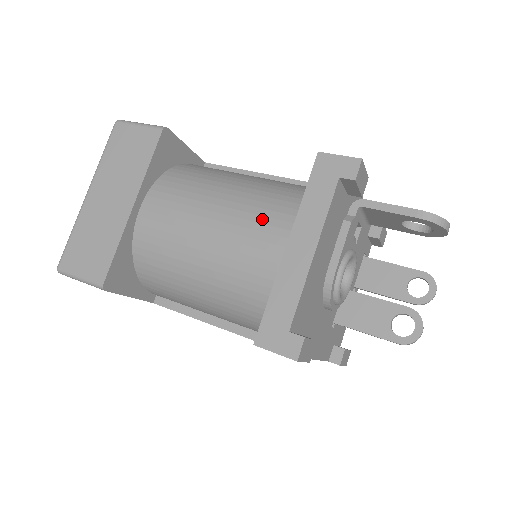
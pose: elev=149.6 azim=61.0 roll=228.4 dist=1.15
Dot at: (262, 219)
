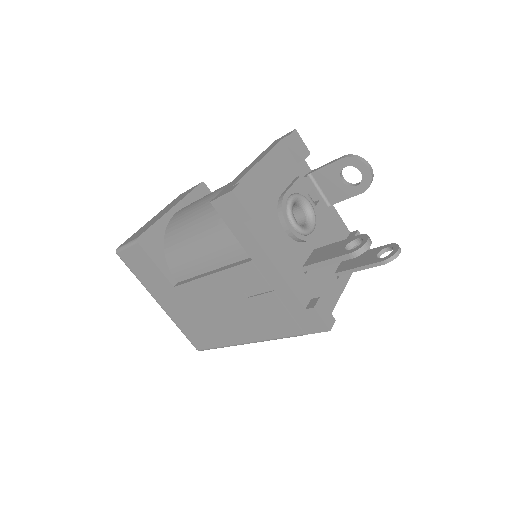
Dot at: occluded
